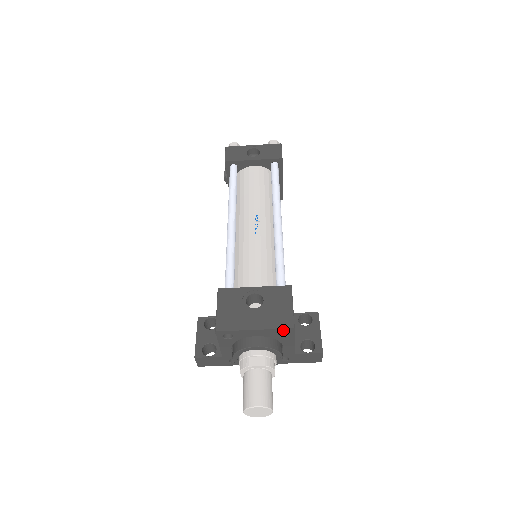
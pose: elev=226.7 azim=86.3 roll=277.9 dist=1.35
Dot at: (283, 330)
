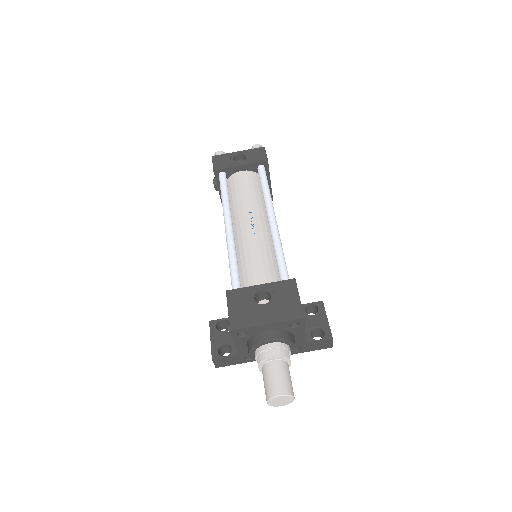
Dot at: (294, 321)
